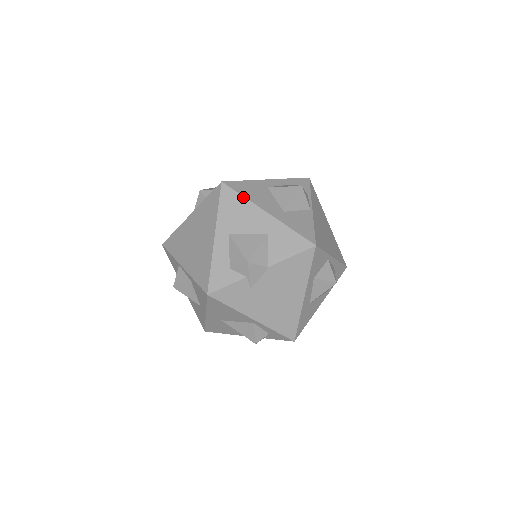
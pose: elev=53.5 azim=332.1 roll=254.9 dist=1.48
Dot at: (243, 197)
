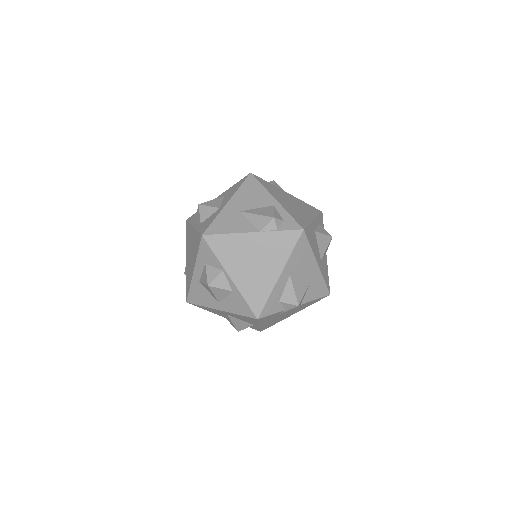
Dot at: (310, 247)
